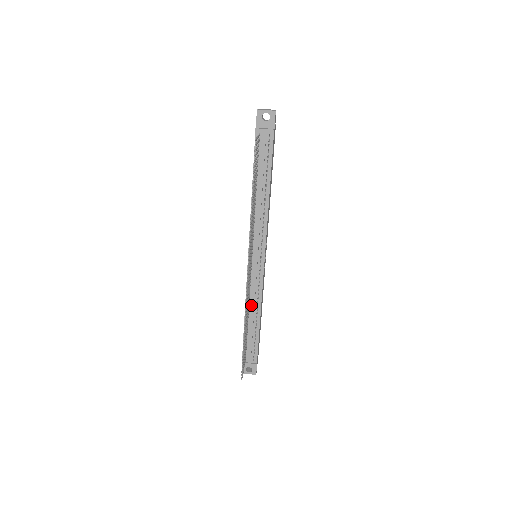
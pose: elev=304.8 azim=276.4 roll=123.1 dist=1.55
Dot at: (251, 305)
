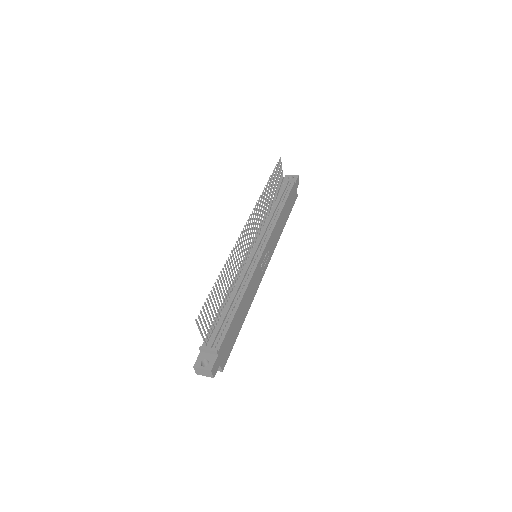
Dot at: (236, 287)
